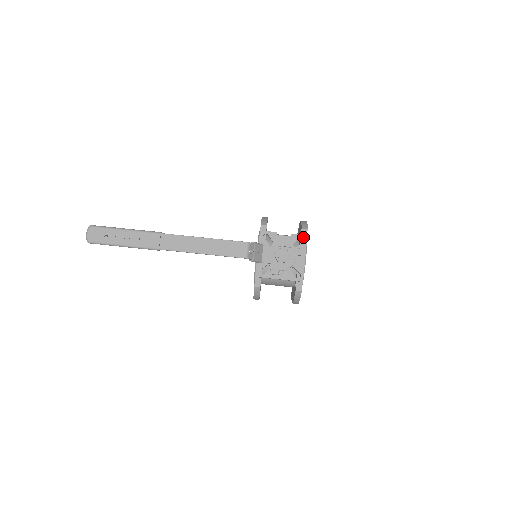
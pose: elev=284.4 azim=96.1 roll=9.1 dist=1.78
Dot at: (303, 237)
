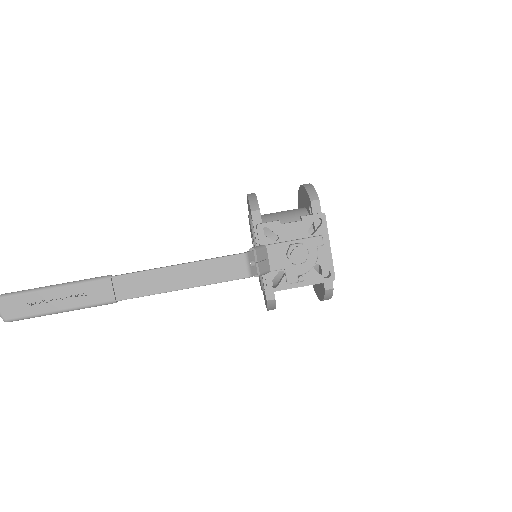
Dot at: (319, 217)
